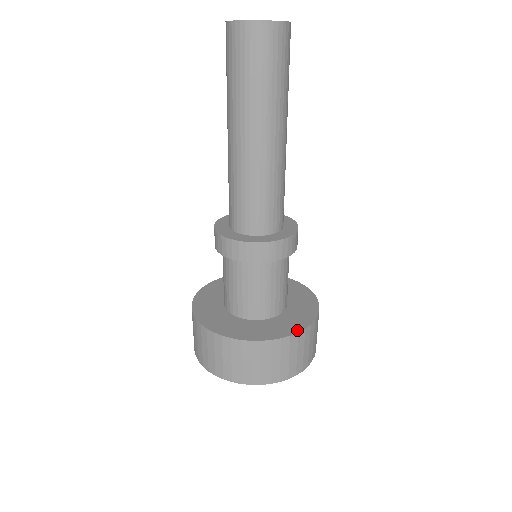
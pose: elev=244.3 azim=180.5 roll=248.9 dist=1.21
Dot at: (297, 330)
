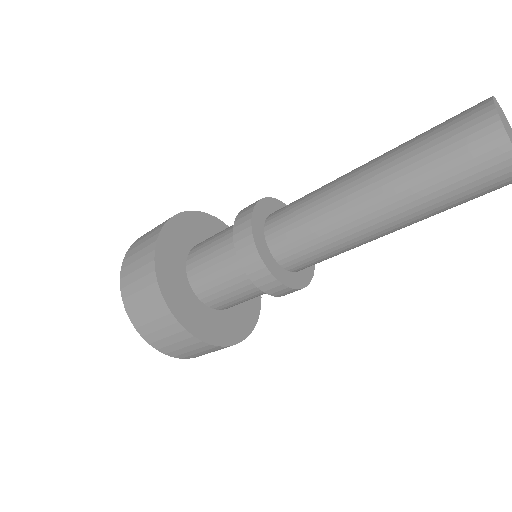
Dot at: (259, 303)
